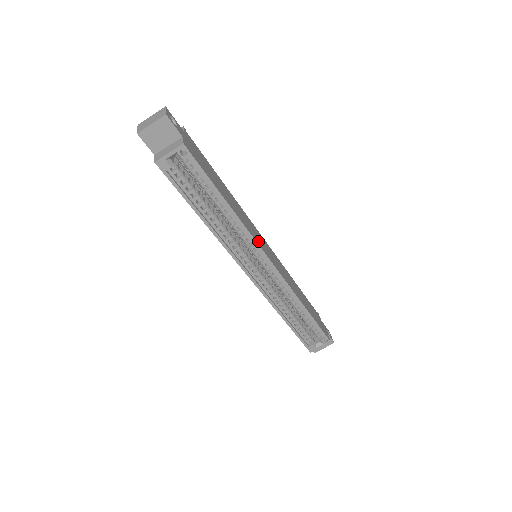
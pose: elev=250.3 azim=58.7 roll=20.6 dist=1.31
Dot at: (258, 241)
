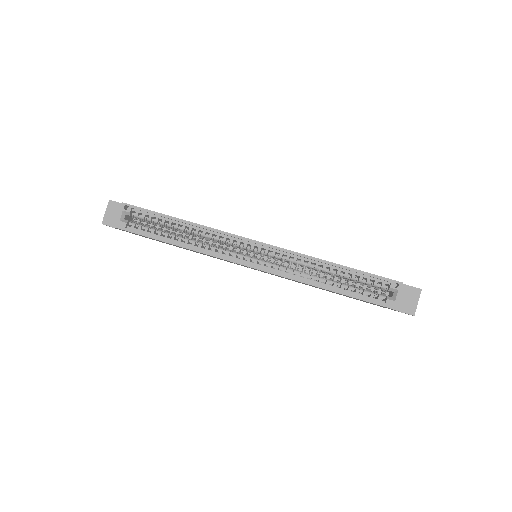
Dot at: occluded
